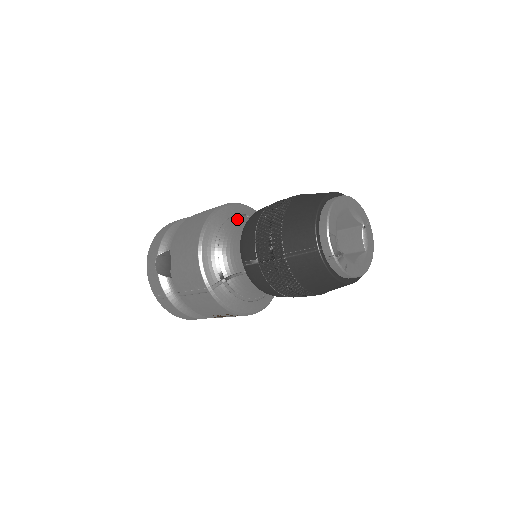
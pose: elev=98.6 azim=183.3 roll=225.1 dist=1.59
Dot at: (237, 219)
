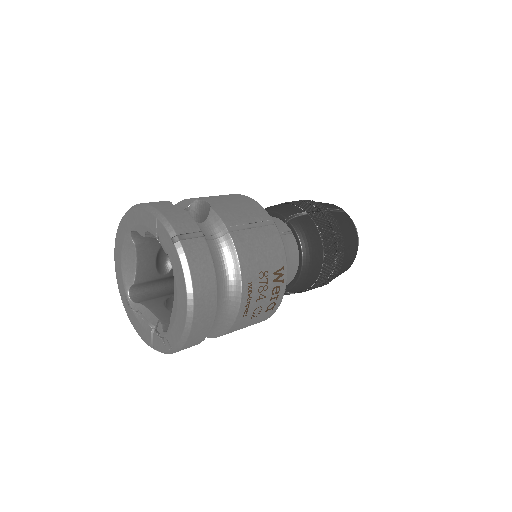
Dot at: occluded
